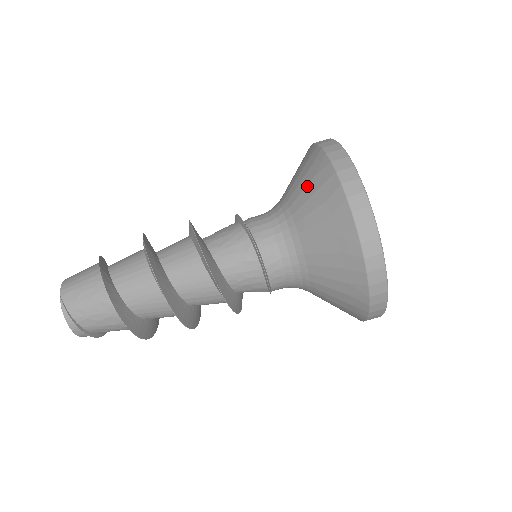
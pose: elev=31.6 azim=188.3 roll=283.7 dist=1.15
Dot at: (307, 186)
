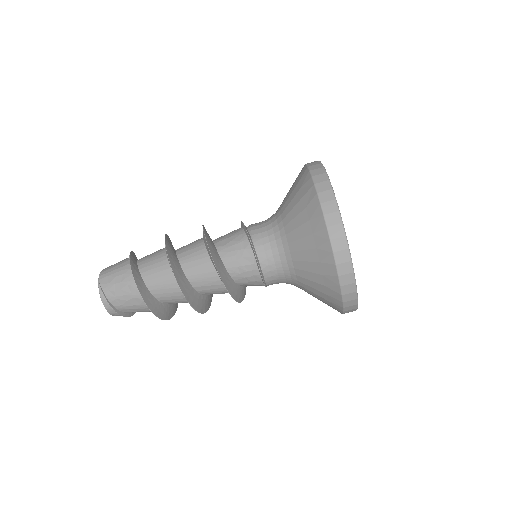
Dot at: (294, 197)
